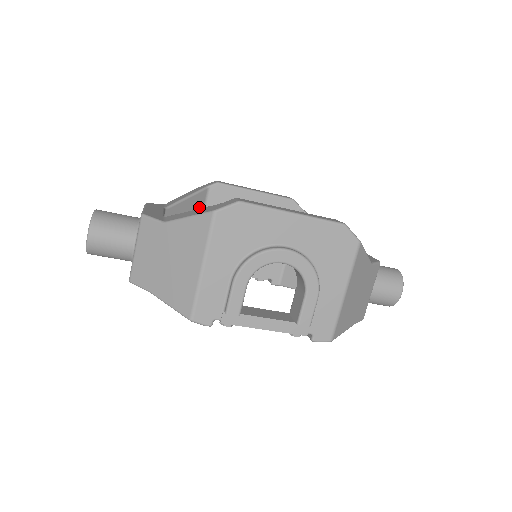
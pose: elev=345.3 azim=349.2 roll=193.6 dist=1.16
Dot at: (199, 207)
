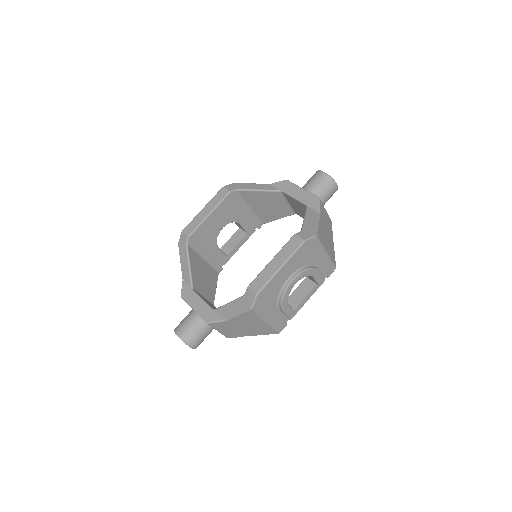
Dot at: (195, 257)
